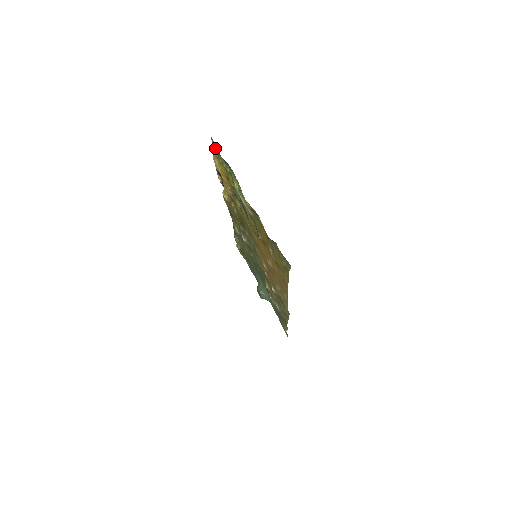
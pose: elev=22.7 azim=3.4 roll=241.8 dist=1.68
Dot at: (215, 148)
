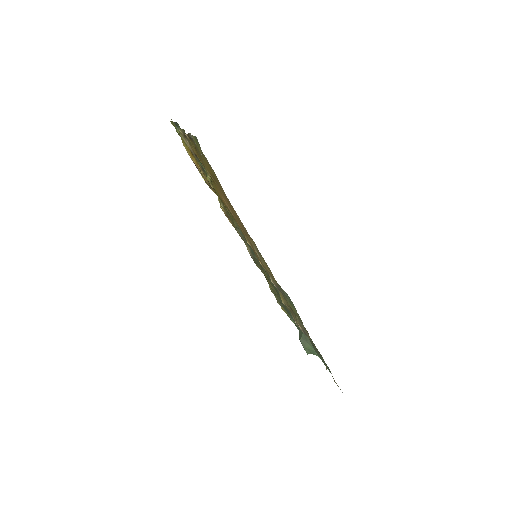
Dot at: (170, 121)
